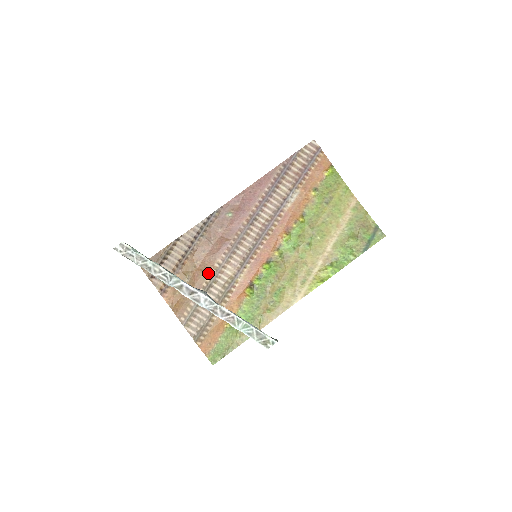
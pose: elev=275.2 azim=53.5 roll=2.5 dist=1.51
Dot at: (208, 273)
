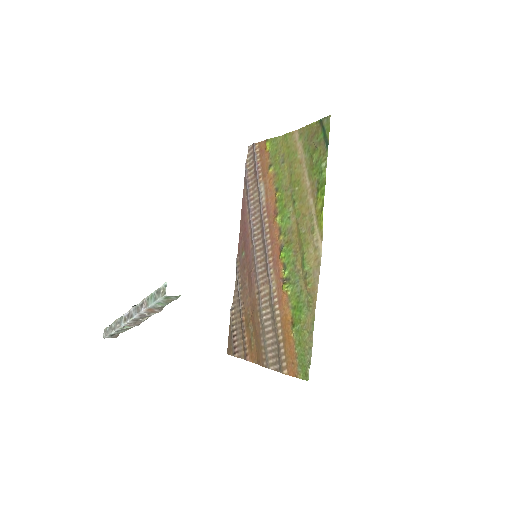
Dot at: (257, 308)
